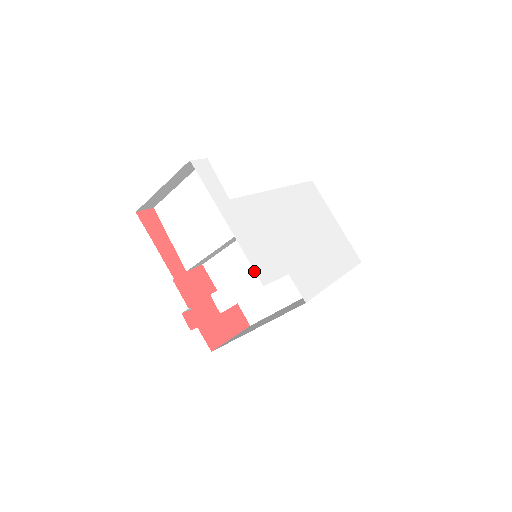
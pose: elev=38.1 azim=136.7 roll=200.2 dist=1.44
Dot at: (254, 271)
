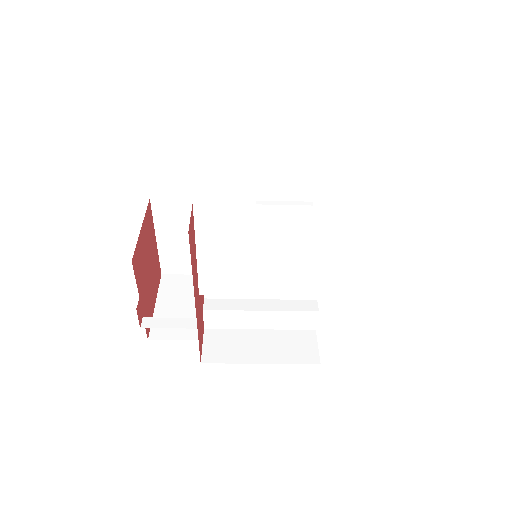
Dot at: (286, 314)
